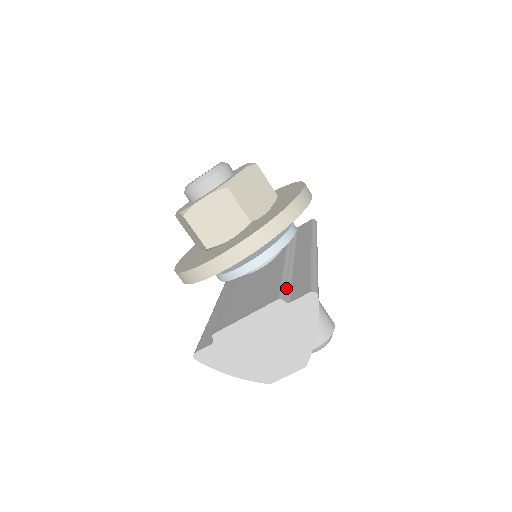
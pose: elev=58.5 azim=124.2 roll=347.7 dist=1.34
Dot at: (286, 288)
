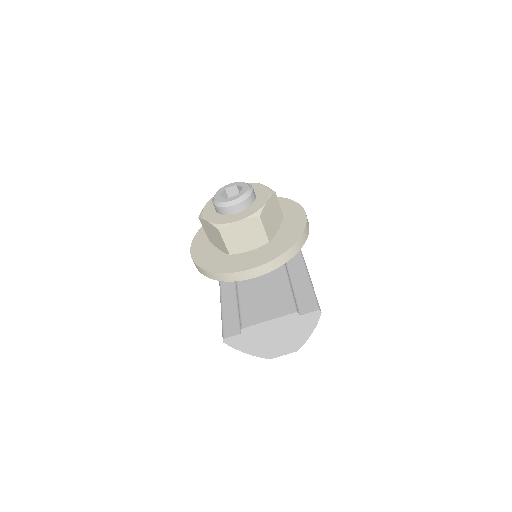
Dot at: (295, 300)
